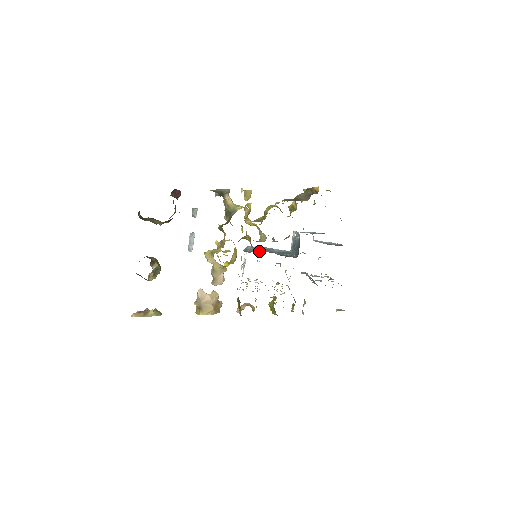
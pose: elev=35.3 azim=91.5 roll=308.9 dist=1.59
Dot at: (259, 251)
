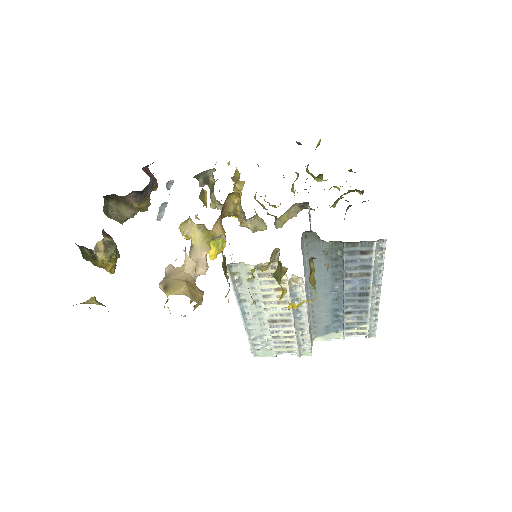
Dot at: occluded
